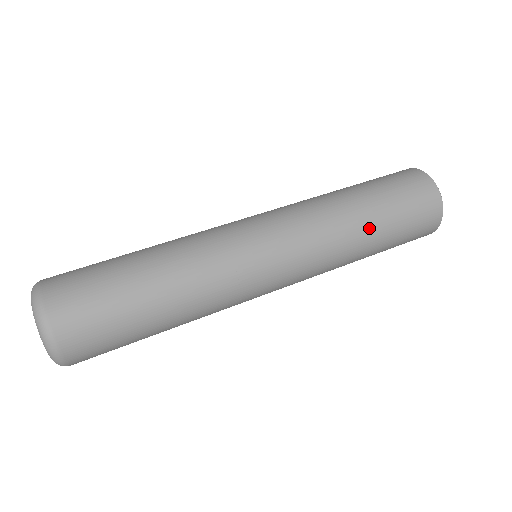
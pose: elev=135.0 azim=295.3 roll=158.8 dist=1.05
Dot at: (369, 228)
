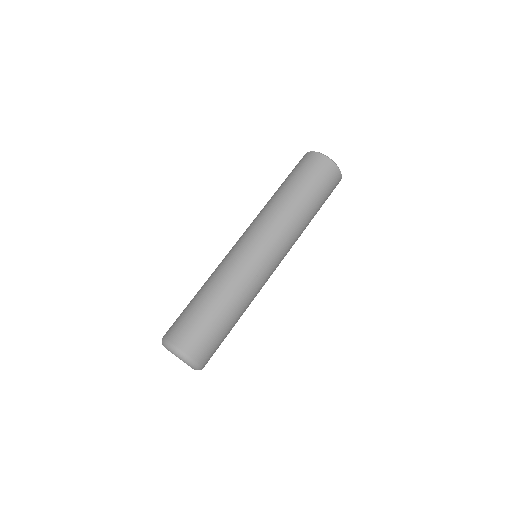
Dot at: (301, 202)
